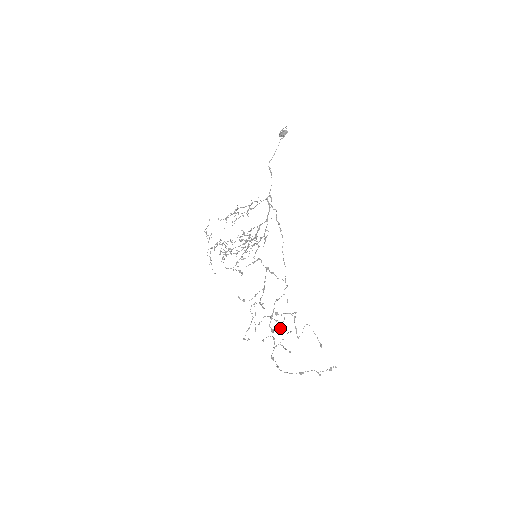
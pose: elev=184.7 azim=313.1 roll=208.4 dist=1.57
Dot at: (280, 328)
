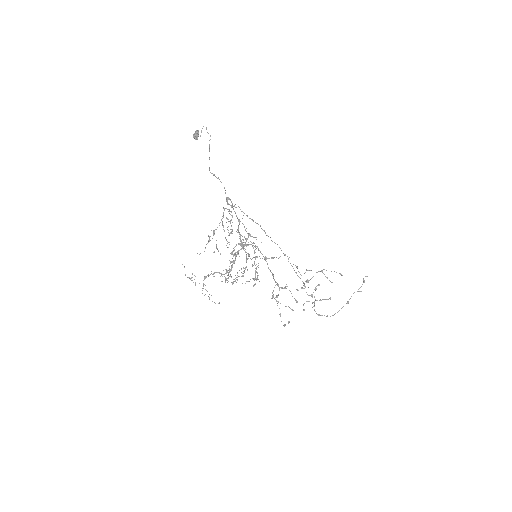
Dot at: occluded
